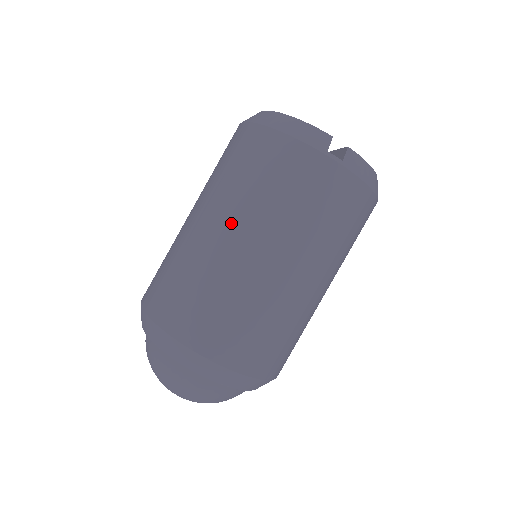
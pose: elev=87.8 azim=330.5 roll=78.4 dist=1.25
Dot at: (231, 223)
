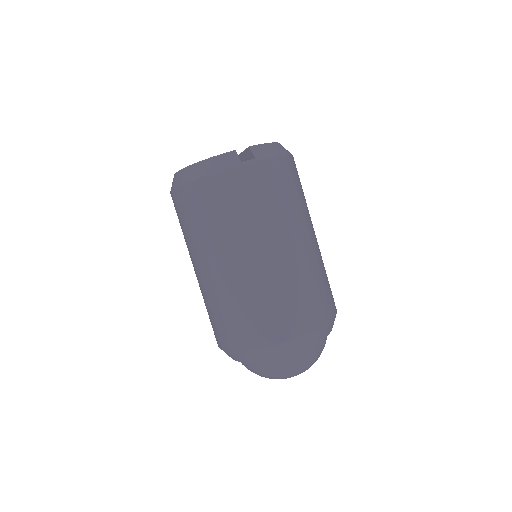
Dot at: (229, 255)
